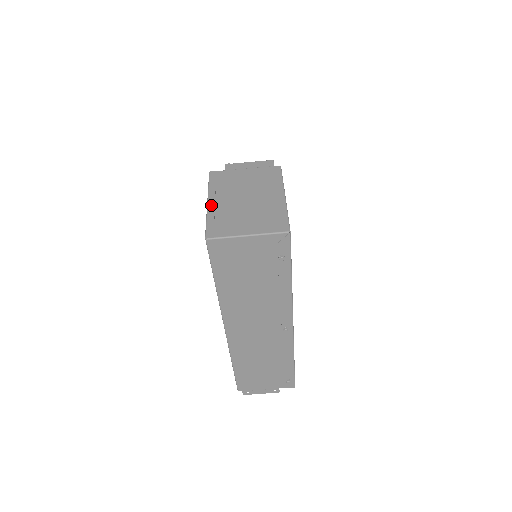
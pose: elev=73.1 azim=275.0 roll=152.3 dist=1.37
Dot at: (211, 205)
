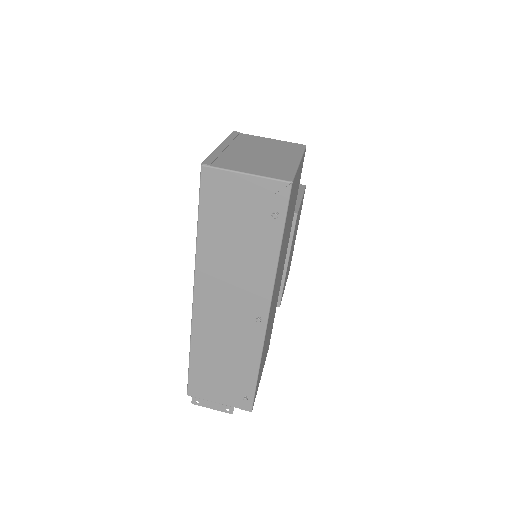
Dot at: (221, 148)
